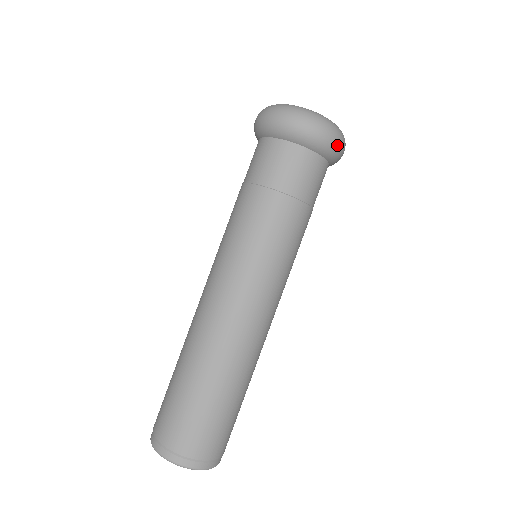
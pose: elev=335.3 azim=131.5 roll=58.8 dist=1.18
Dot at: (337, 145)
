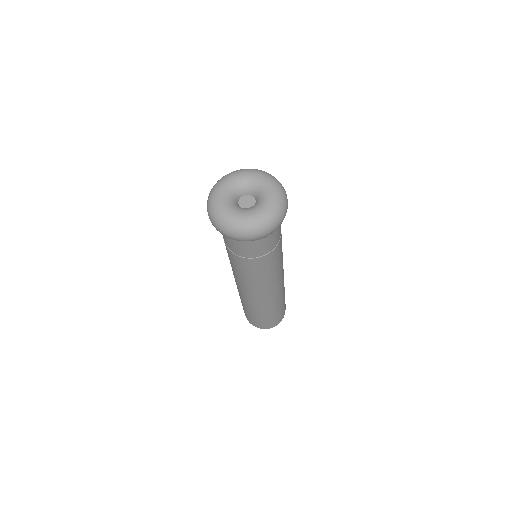
Dot at: occluded
